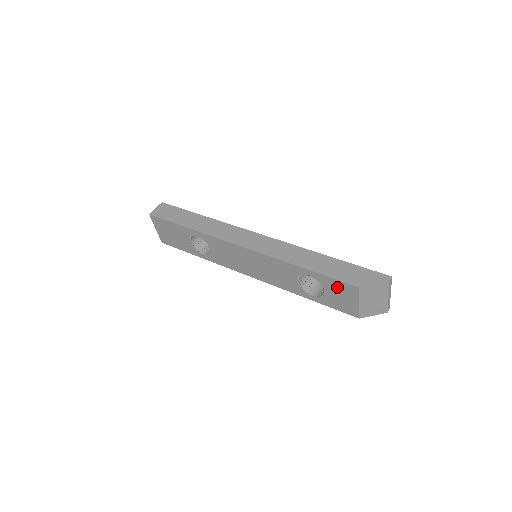
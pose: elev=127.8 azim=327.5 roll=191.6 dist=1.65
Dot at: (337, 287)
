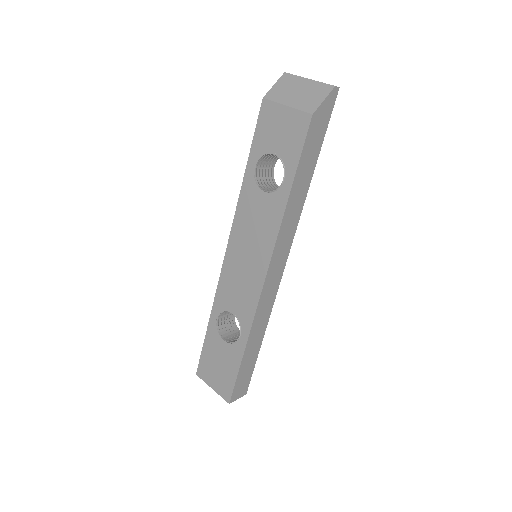
Dot at: (266, 131)
